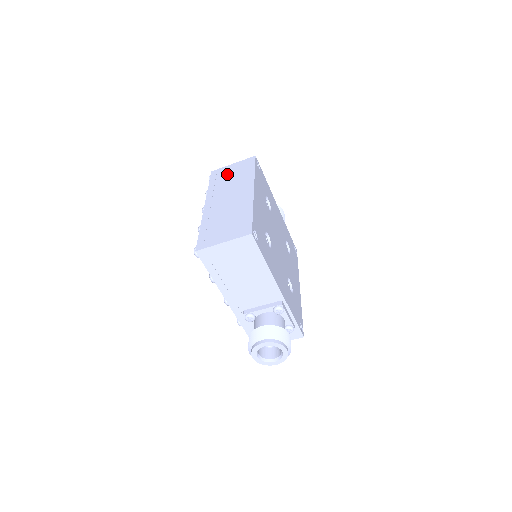
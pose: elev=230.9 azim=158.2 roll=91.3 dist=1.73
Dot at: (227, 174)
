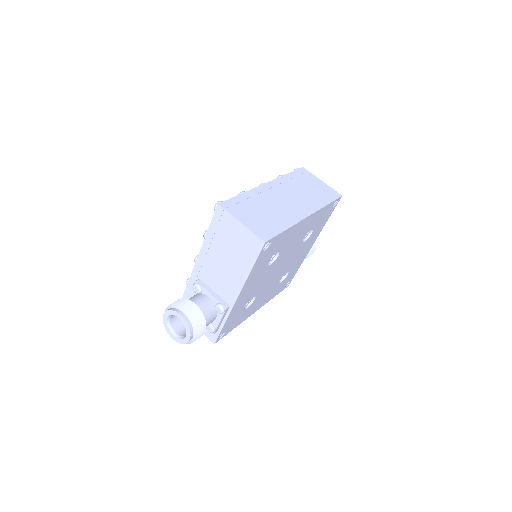
Dot at: (309, 182)
